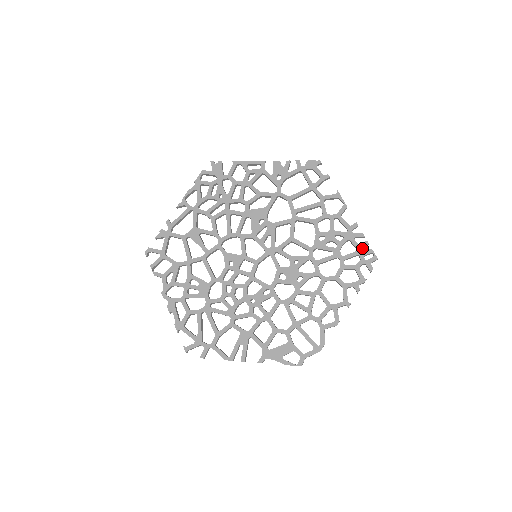
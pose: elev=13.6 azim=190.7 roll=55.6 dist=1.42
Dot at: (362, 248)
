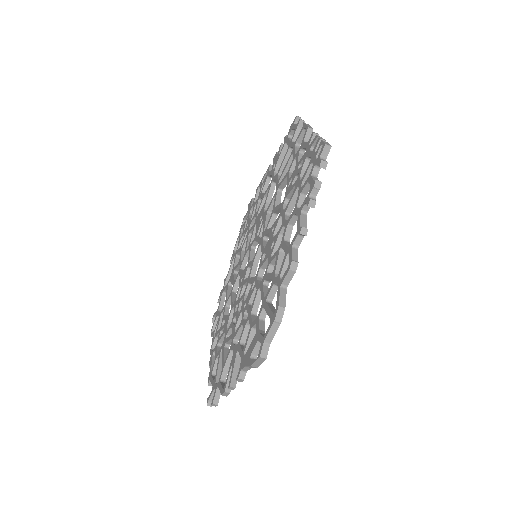
Dot at: occluded
